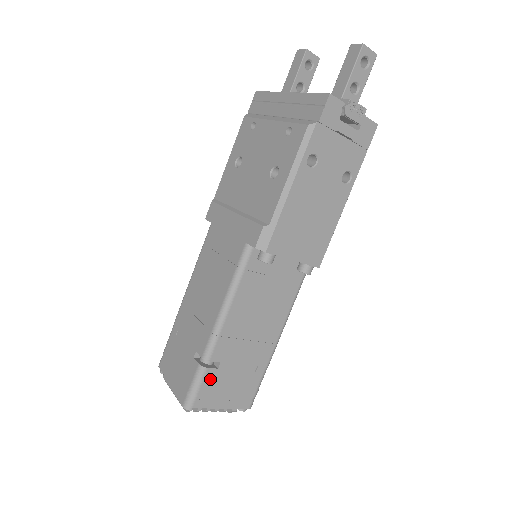
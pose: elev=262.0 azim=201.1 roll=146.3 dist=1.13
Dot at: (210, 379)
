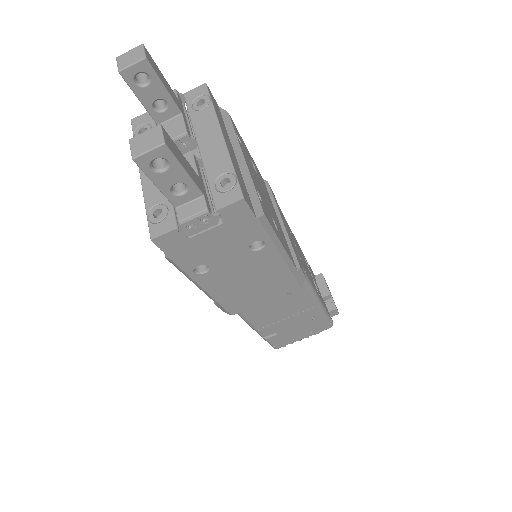
Dot at: (276, 339)
